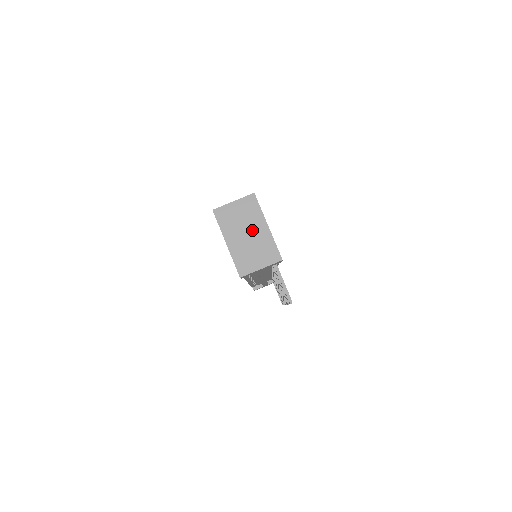
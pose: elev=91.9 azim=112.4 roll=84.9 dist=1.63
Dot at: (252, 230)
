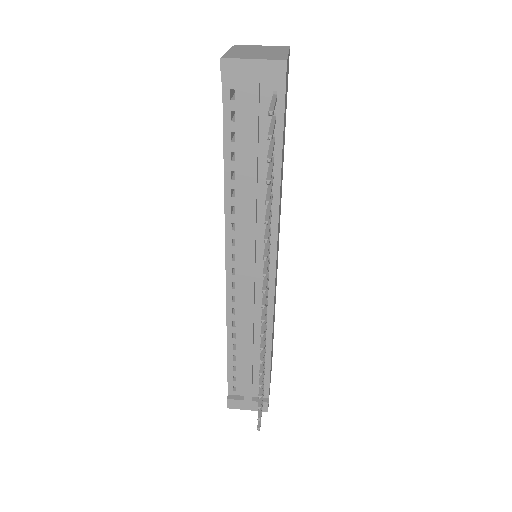
Dot at: (267, 51)
